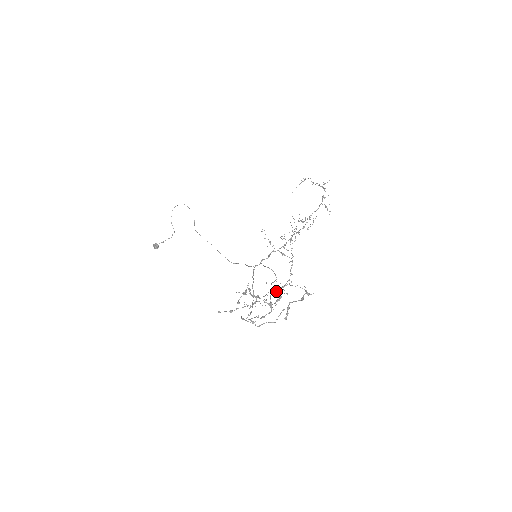
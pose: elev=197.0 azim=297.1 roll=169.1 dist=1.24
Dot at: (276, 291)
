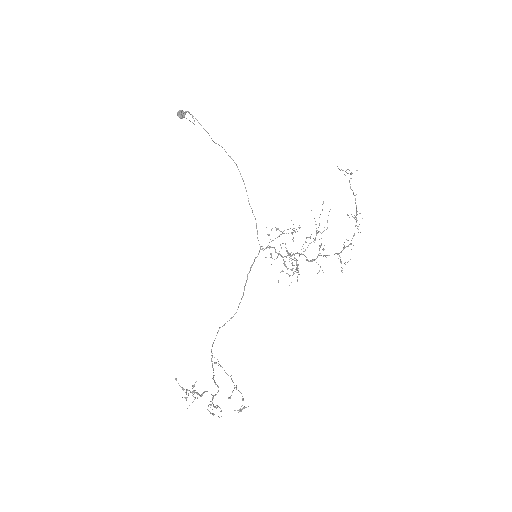
Dot at: occluded
